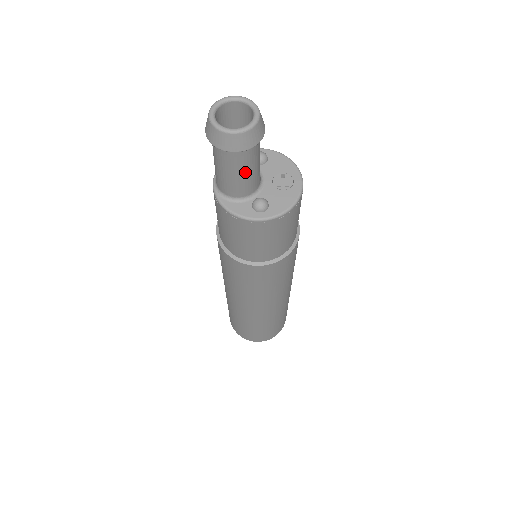
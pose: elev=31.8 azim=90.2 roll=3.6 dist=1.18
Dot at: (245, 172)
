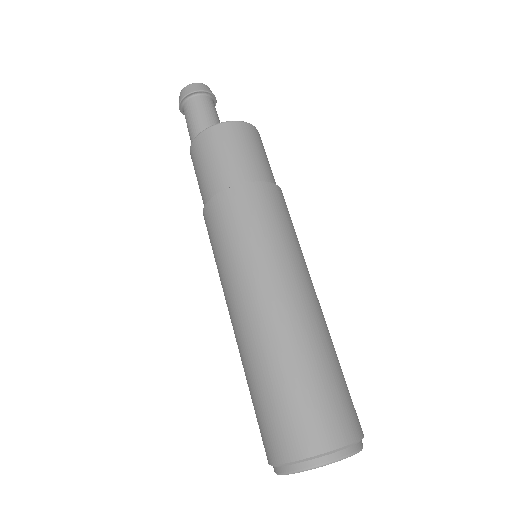
Dot at: (204, 114)
